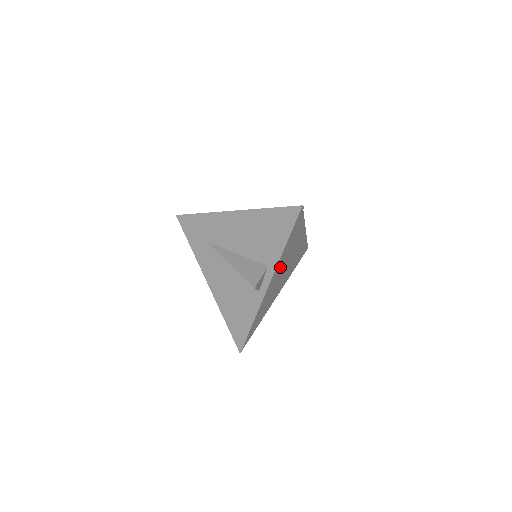
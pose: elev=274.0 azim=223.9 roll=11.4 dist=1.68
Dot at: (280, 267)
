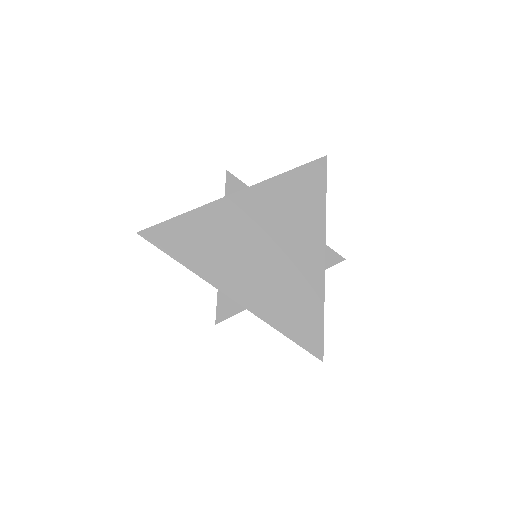
Dot at: (264, 207)
